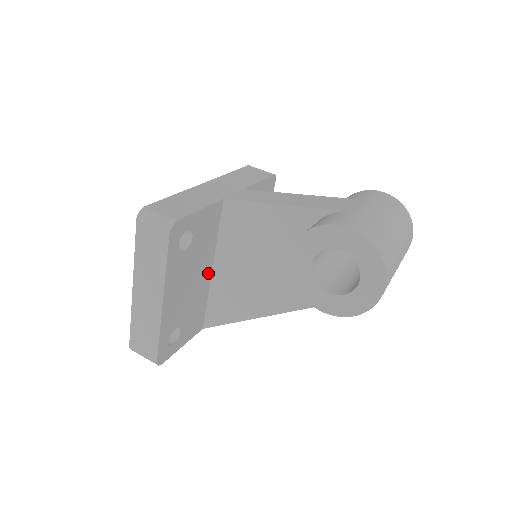
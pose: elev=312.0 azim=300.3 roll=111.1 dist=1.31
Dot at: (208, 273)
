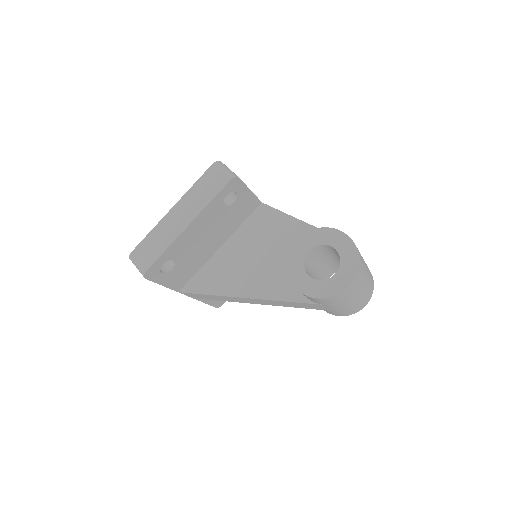
Dot at: (216, 247)
